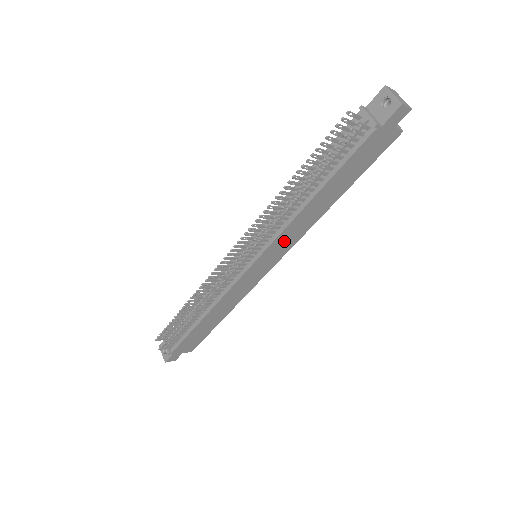
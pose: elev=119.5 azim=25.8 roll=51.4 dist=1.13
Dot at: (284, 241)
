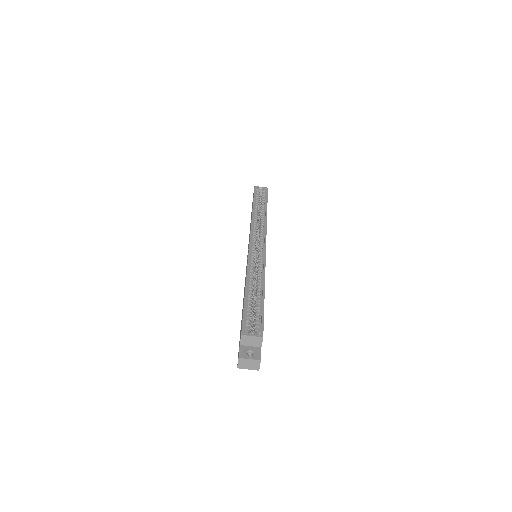
Dot at: occluded
